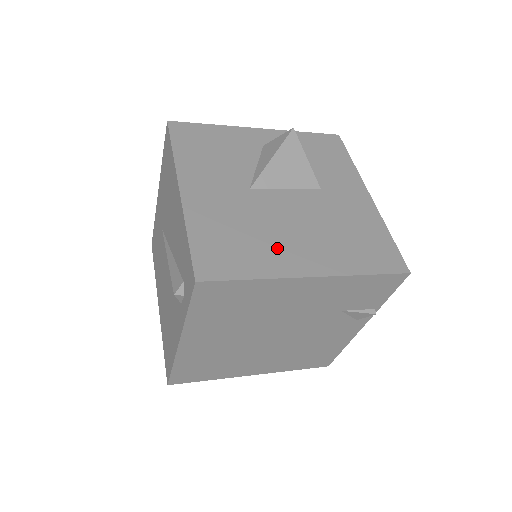
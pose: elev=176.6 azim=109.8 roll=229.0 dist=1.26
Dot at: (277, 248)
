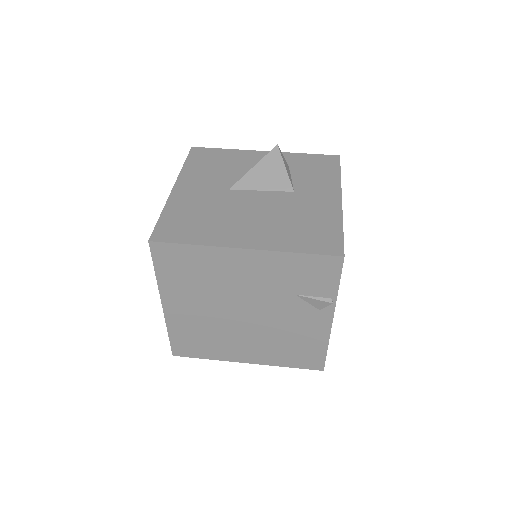
Dot at: (226, 227)
